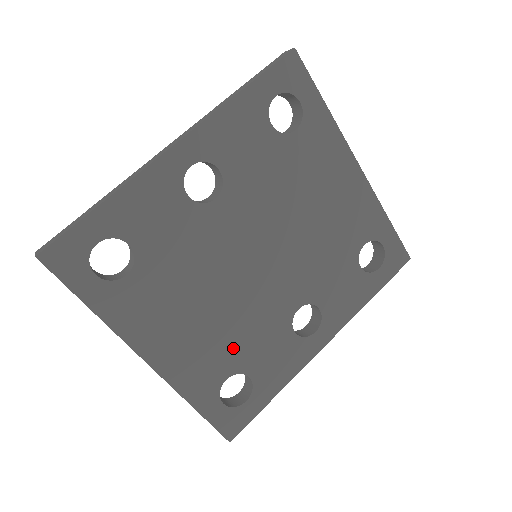
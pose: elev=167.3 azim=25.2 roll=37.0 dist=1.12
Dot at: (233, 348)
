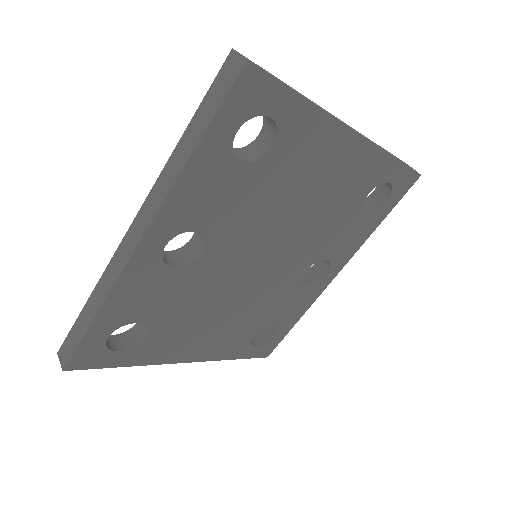
Dot at: (254, 320)
